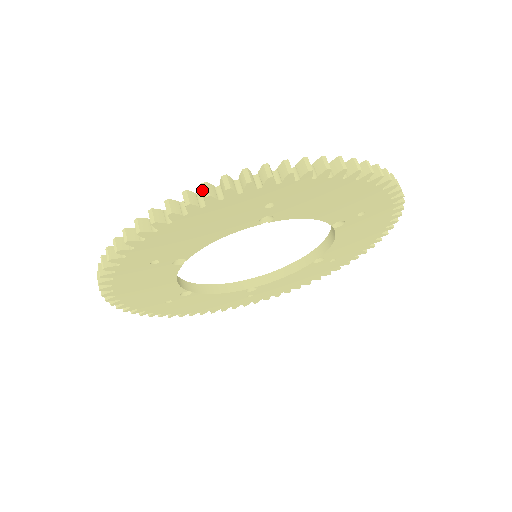
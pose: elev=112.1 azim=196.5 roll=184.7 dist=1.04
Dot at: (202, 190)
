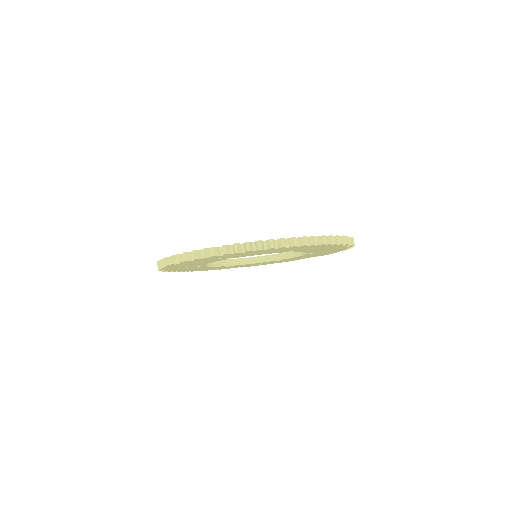
Dot at: (176, 258)
